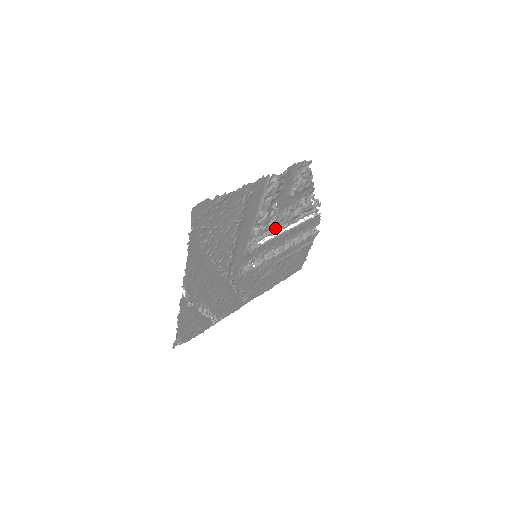
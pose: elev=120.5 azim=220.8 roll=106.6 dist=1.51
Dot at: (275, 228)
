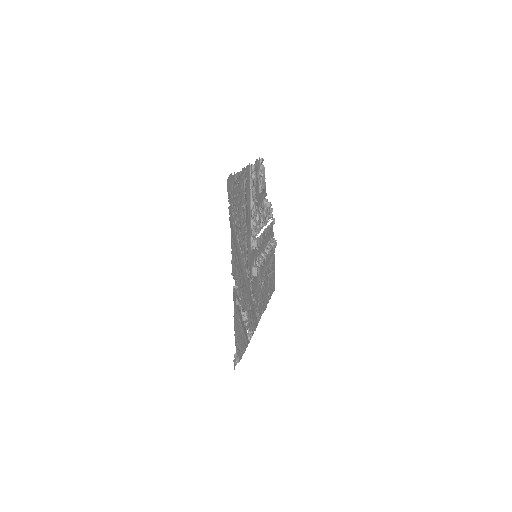
Dot at: (259, 227)
